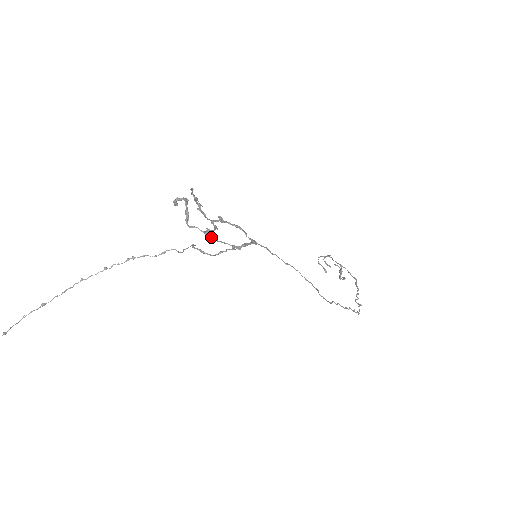
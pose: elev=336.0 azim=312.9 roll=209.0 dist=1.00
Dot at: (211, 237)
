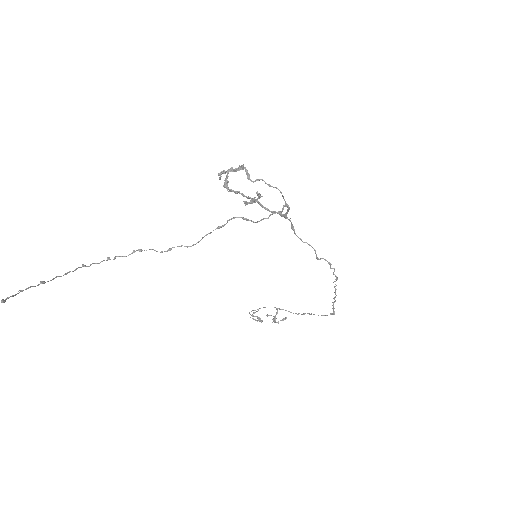
Dot at: (276, 187)
